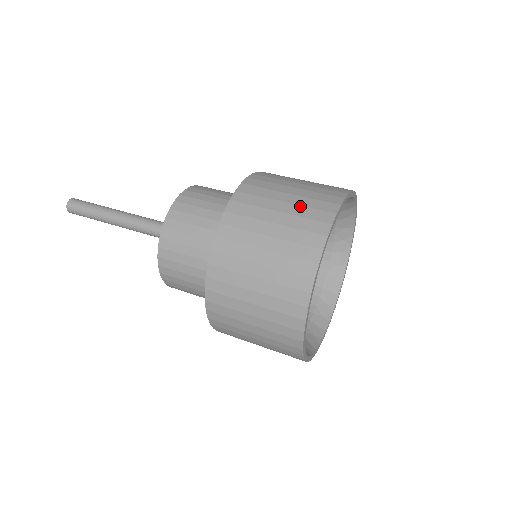
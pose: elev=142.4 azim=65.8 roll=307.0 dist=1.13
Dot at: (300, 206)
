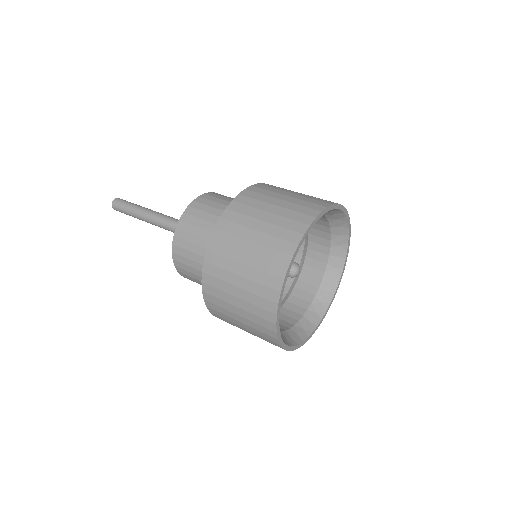
Dot at: (281, 217)
